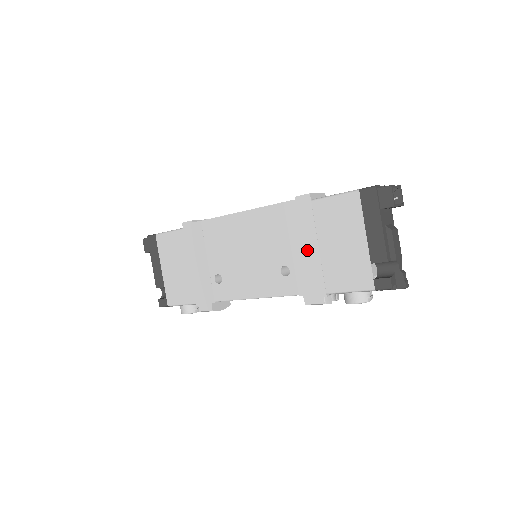
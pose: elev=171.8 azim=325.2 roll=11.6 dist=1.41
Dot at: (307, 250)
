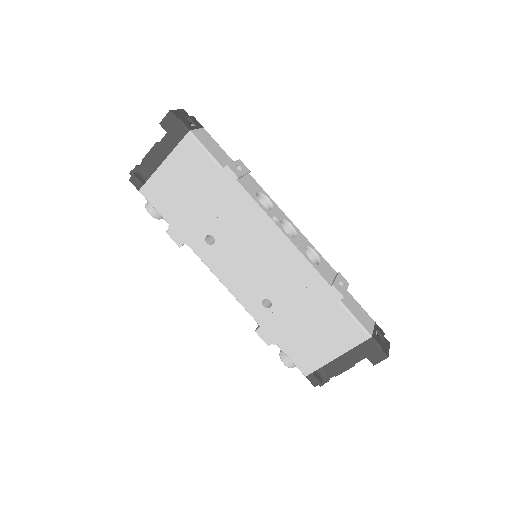
Dot at: (297, 315)
